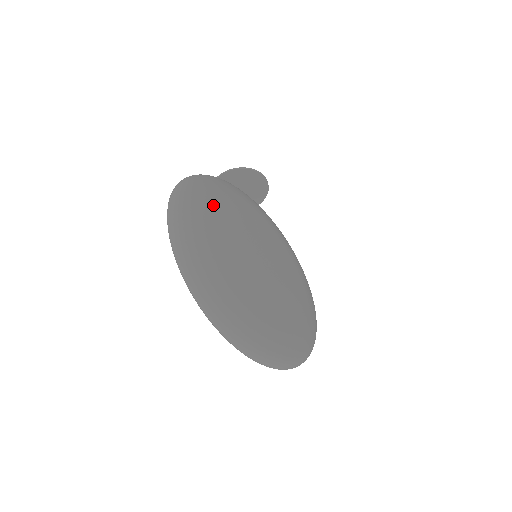
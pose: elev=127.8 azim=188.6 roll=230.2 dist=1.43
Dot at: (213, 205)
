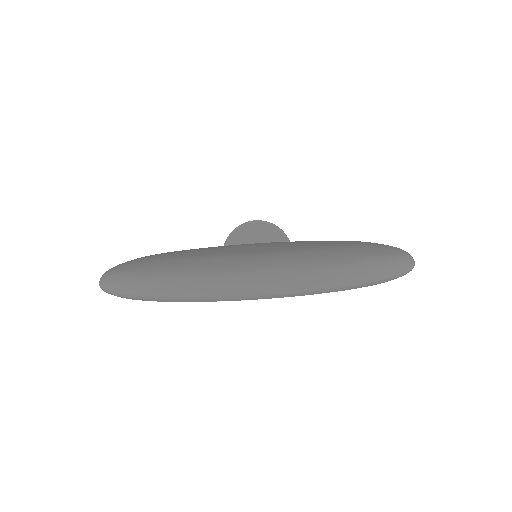
Dot at: occluded
